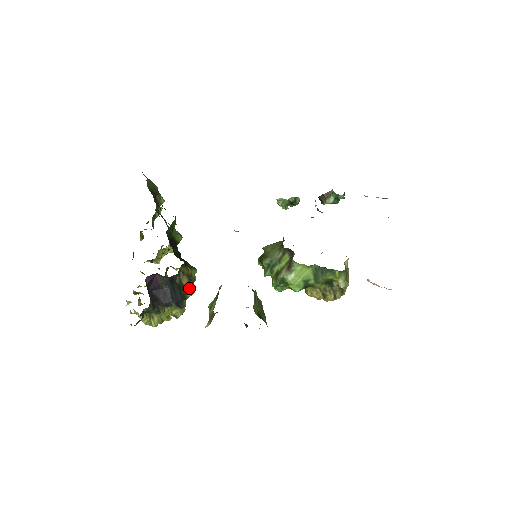
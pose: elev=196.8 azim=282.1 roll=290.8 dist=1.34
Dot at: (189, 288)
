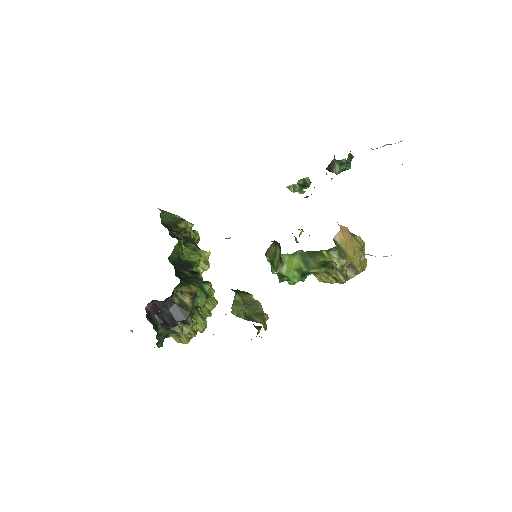
Dot at: (204, 303)
